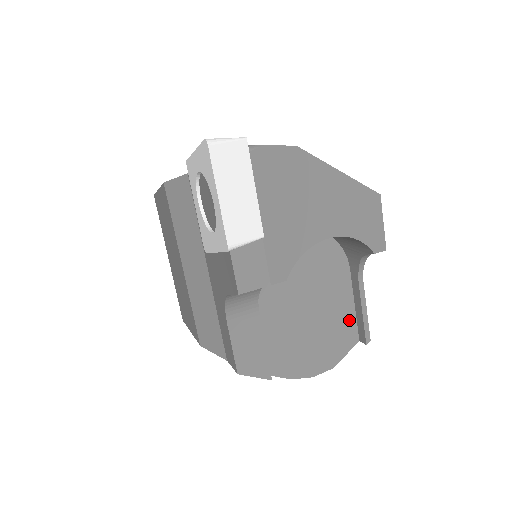
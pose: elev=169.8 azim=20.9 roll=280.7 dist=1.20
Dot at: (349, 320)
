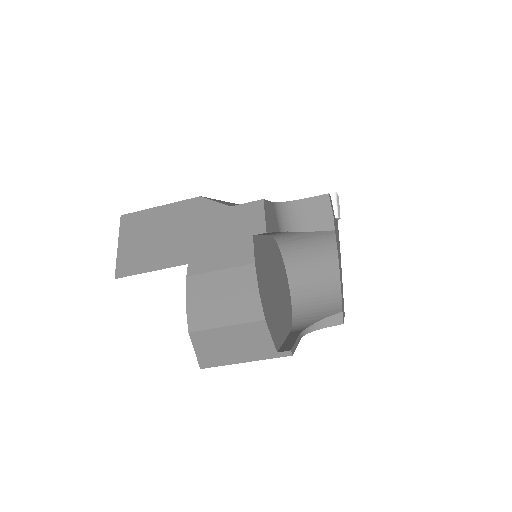
Dot at: (280, 336)
